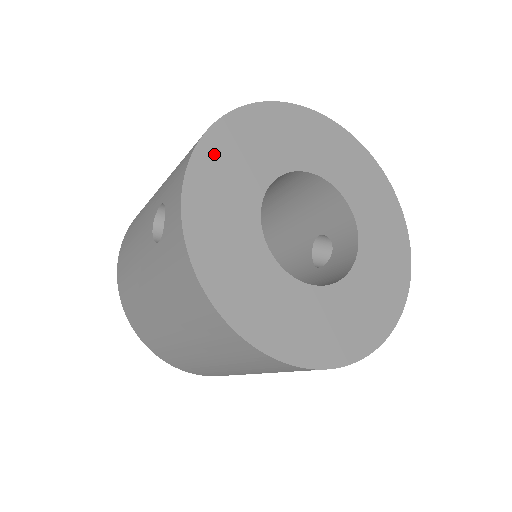
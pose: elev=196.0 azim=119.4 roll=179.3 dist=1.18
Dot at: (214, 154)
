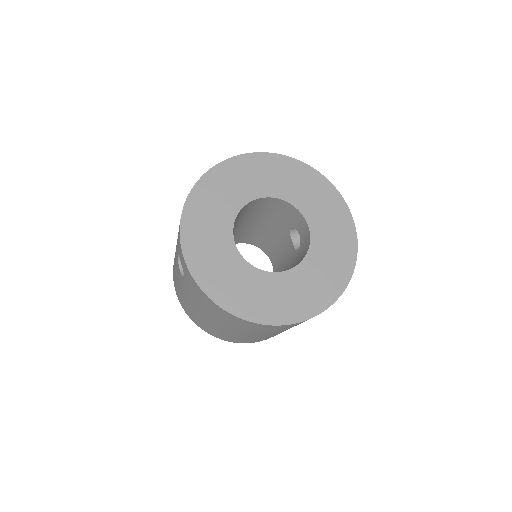
Dot at: (193, 216)
